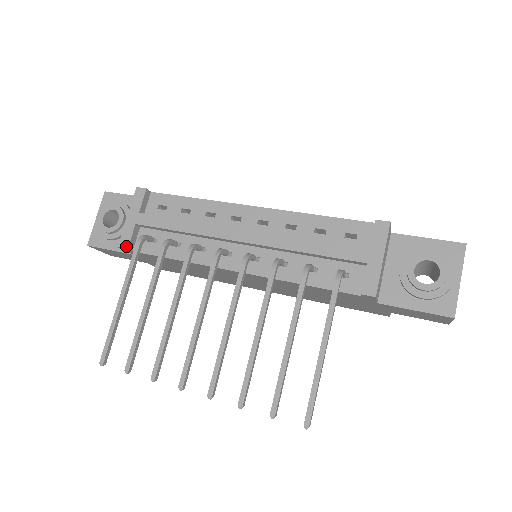
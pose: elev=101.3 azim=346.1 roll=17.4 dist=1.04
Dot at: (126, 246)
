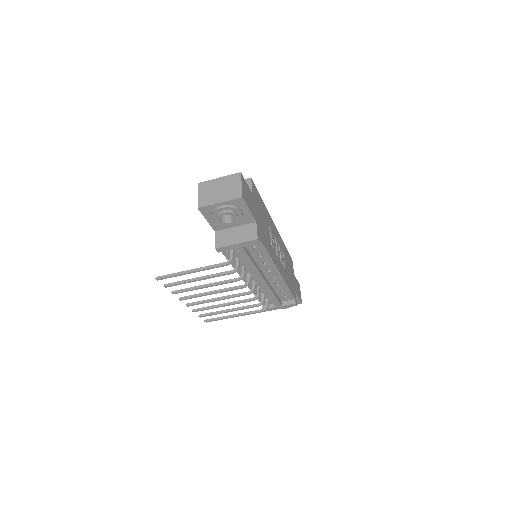
Dot at: occluded
